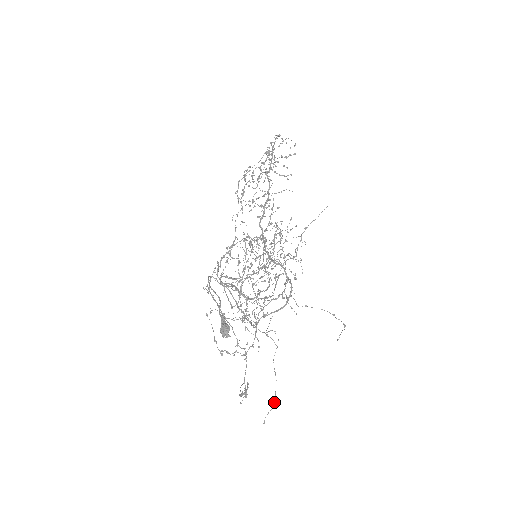
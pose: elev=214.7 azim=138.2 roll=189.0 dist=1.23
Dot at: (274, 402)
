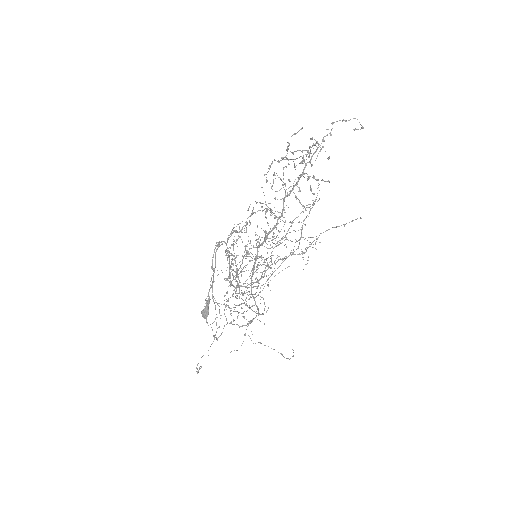
Dot at: occluded
